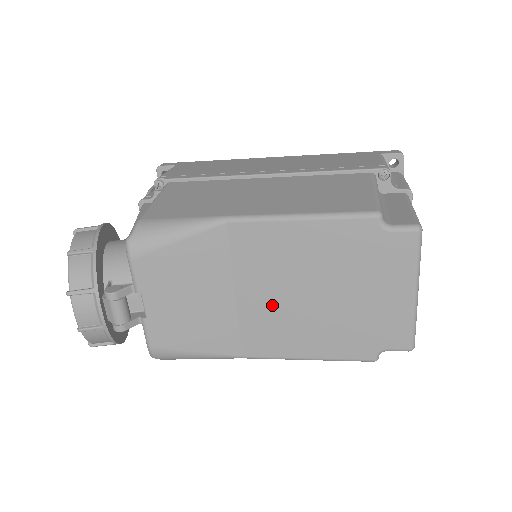
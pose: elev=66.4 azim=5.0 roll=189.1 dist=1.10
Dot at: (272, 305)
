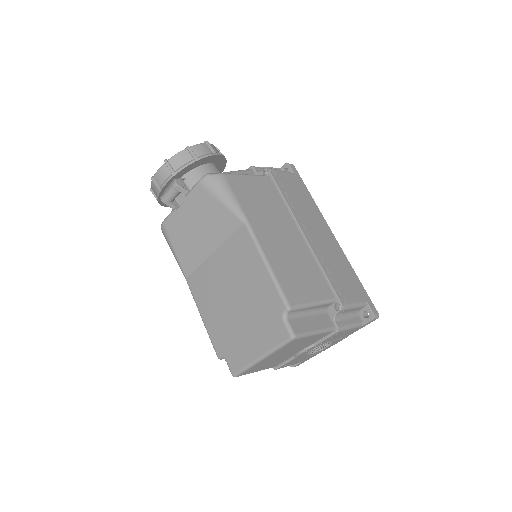
Dot at: (218, 277)
